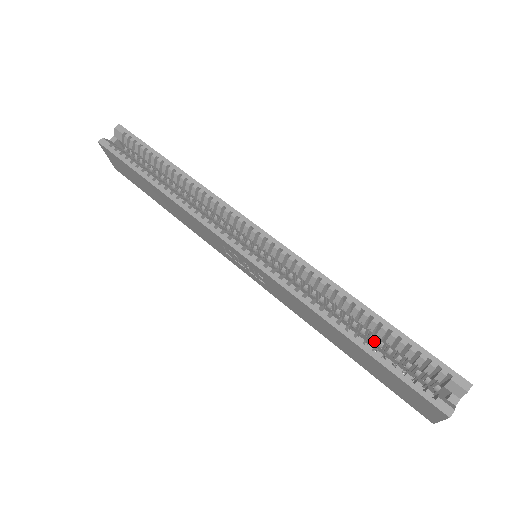
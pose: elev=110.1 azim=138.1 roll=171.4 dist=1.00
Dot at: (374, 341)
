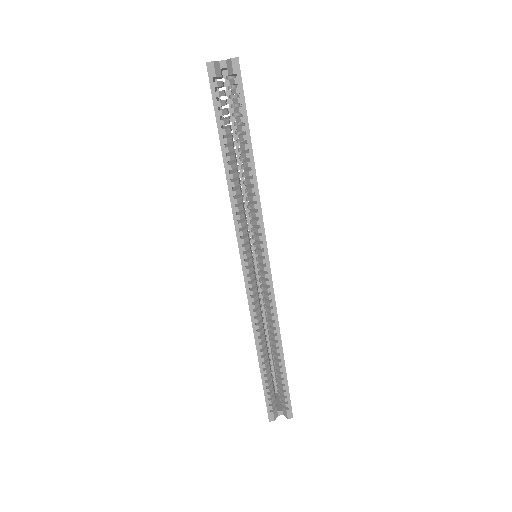
Dot at: occluded
